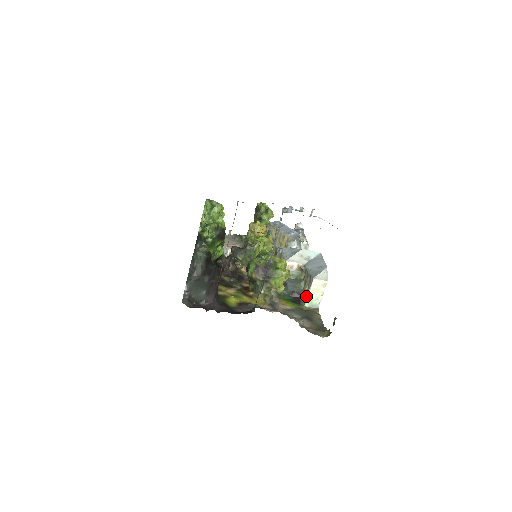
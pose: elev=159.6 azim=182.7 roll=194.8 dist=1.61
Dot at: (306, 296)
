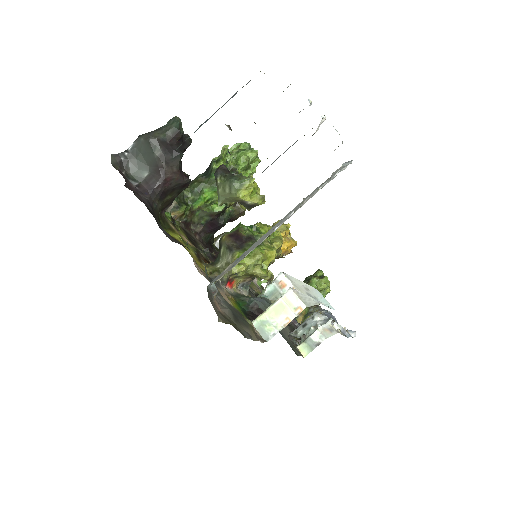
Dot at: (265, 312)
